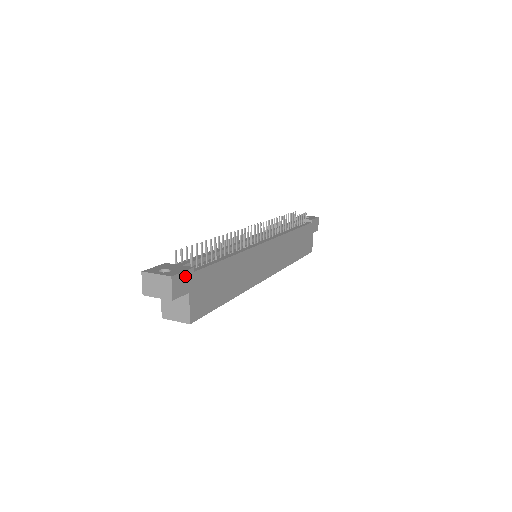
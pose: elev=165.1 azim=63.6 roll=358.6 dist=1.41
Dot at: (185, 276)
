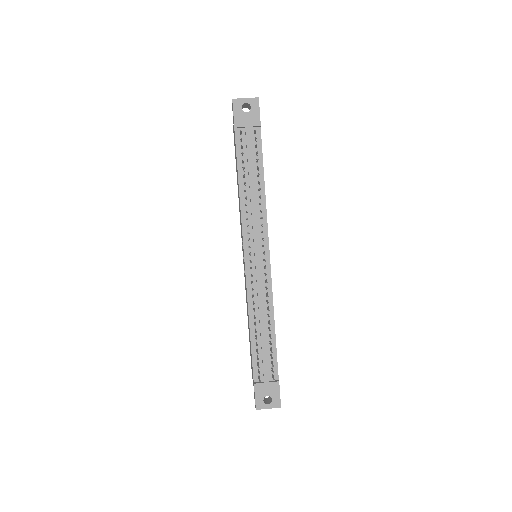
Dot at: (279, 391)
